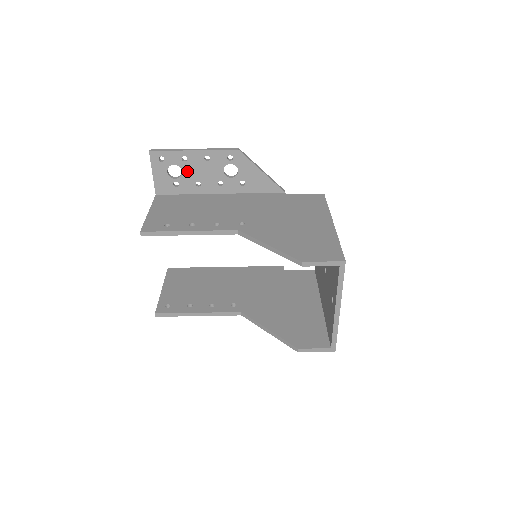
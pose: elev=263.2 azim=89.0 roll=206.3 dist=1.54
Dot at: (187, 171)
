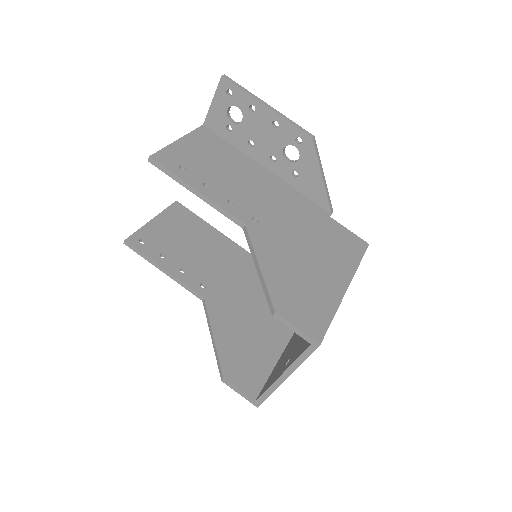
Dot at: (247, 123)
